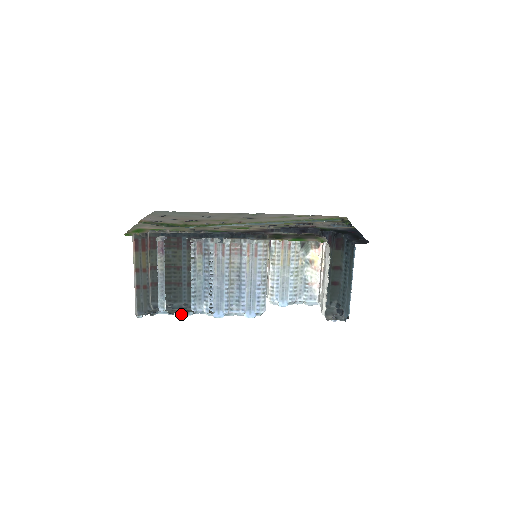
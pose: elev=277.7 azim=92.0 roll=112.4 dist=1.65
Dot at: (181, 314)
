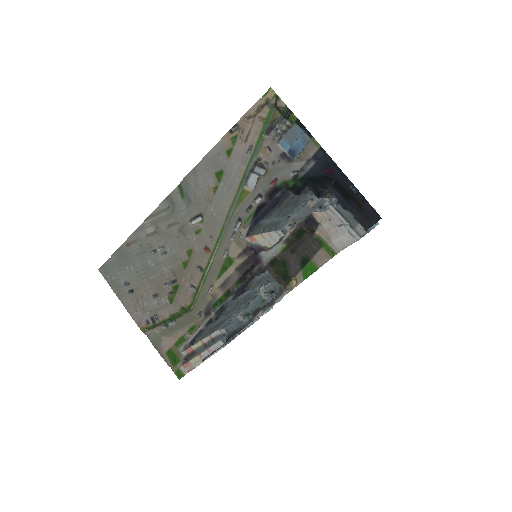
Dot at: occluded
